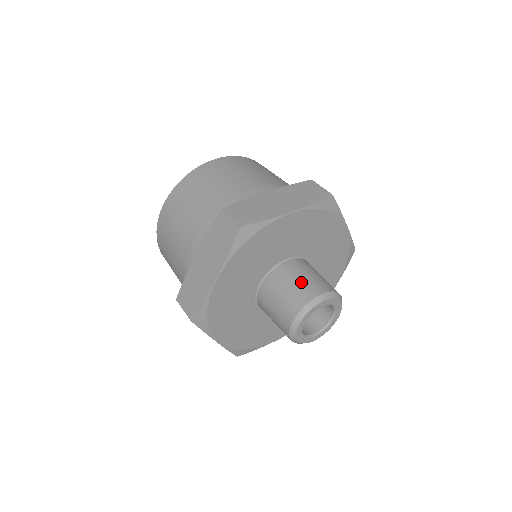
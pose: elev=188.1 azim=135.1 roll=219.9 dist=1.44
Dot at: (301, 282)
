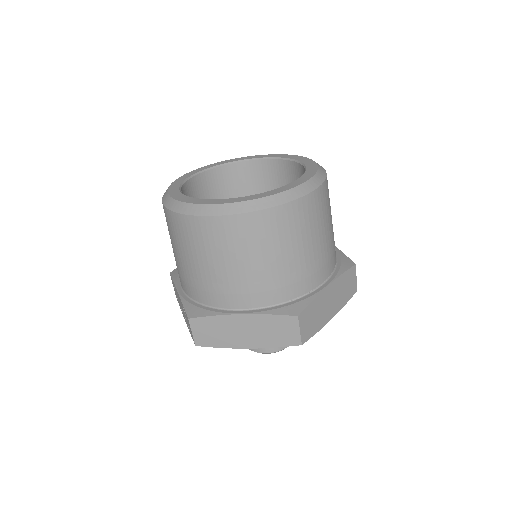
Dot at: occluded
